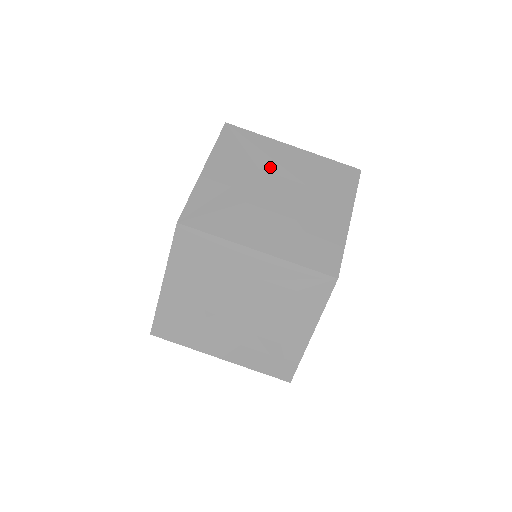
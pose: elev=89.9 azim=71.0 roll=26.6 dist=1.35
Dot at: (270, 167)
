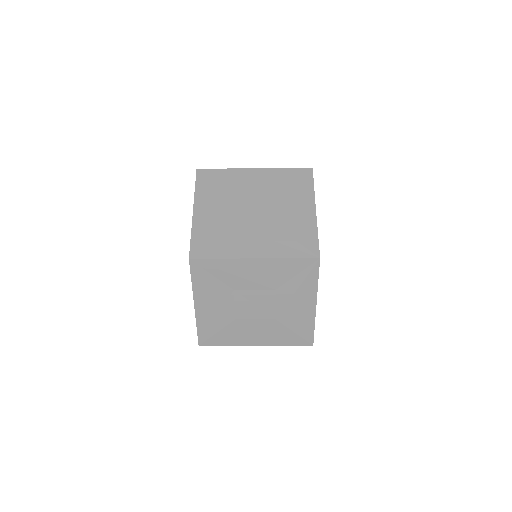
Dot at: (242, 285)
